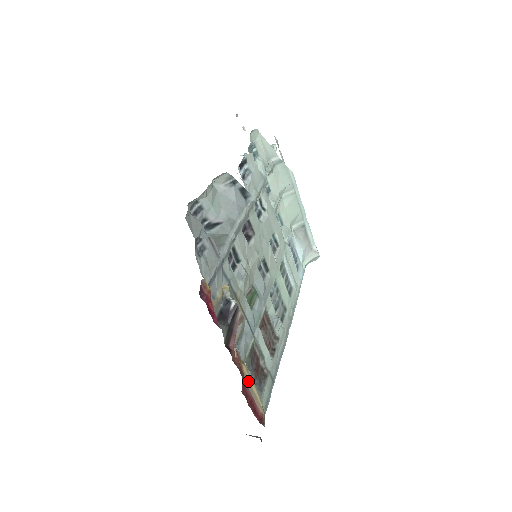
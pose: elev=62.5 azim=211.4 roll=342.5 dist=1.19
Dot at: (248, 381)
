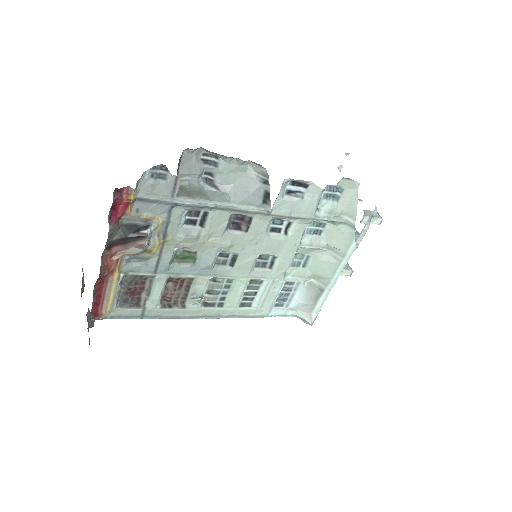
Dot at: (112, 285)
